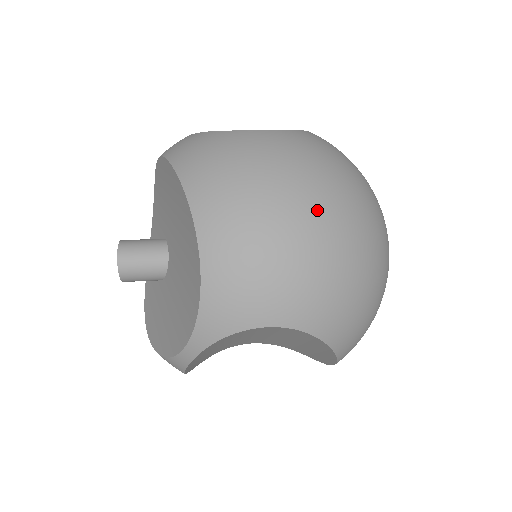
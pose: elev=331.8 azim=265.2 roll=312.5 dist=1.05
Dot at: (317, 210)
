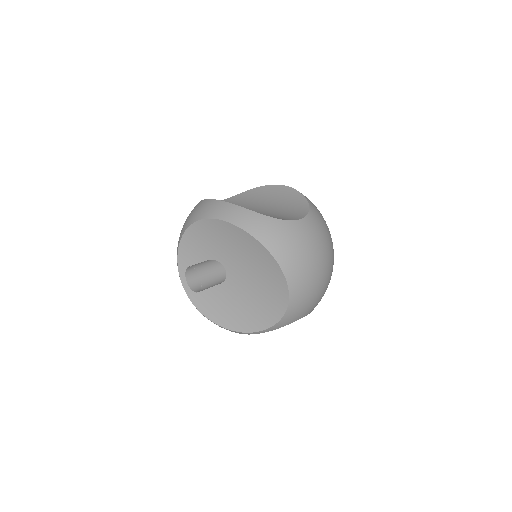
Dot at: (329, 265)
